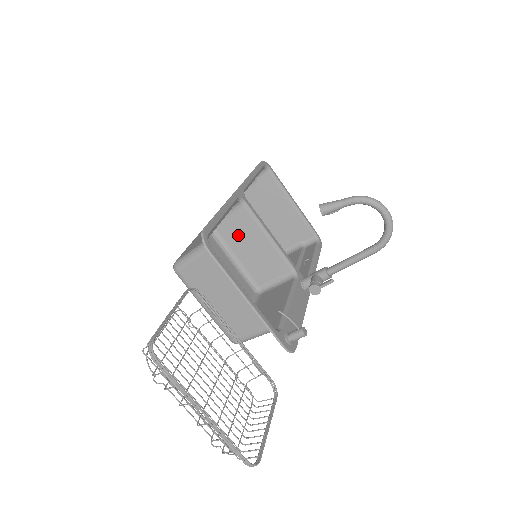
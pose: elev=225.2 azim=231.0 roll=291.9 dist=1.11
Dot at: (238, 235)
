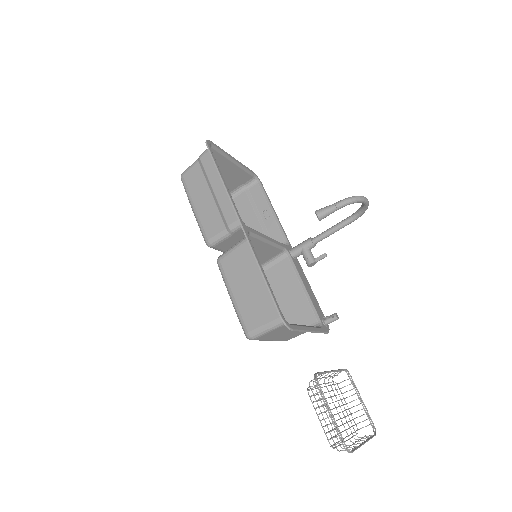
Dot at: occluded
